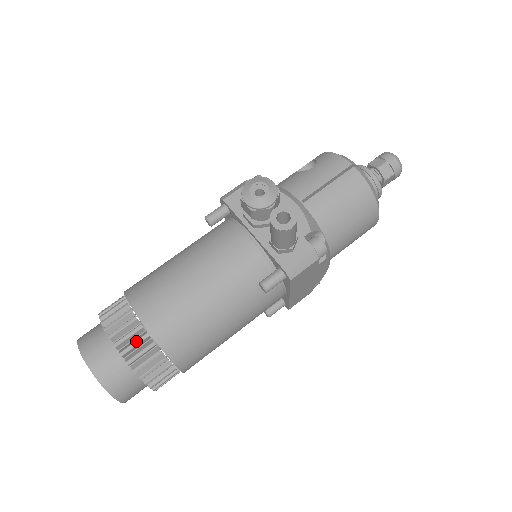
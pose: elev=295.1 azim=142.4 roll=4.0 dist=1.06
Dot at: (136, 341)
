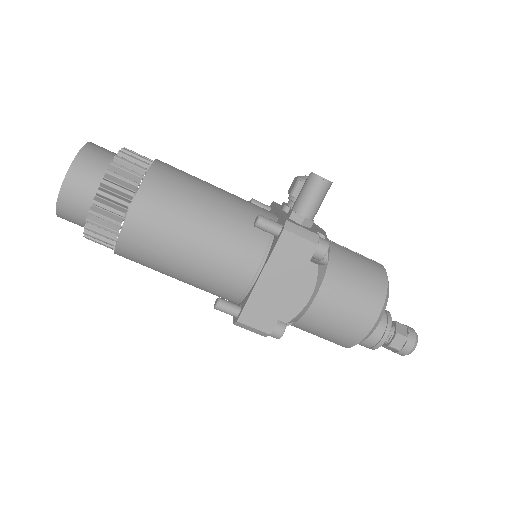
Dot at: (138, 158)
